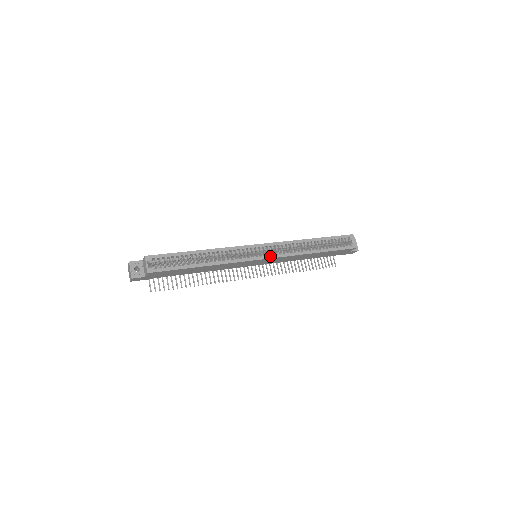
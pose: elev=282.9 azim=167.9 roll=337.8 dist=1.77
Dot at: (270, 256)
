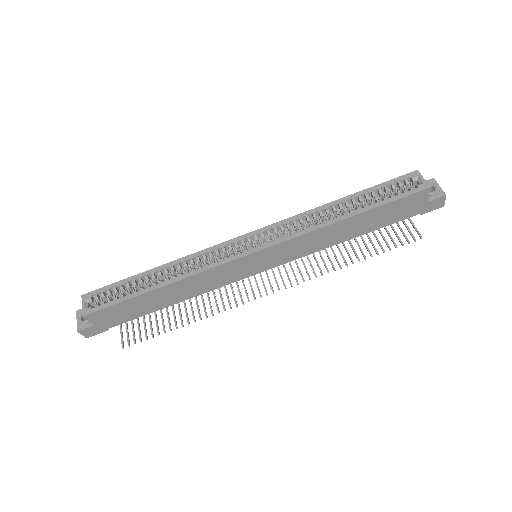
Dot at: (265, 245)
